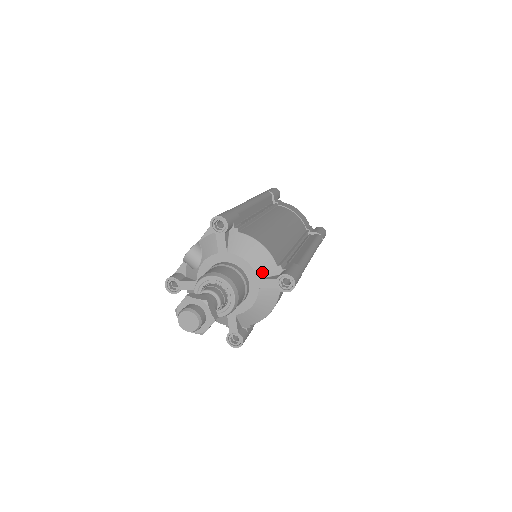
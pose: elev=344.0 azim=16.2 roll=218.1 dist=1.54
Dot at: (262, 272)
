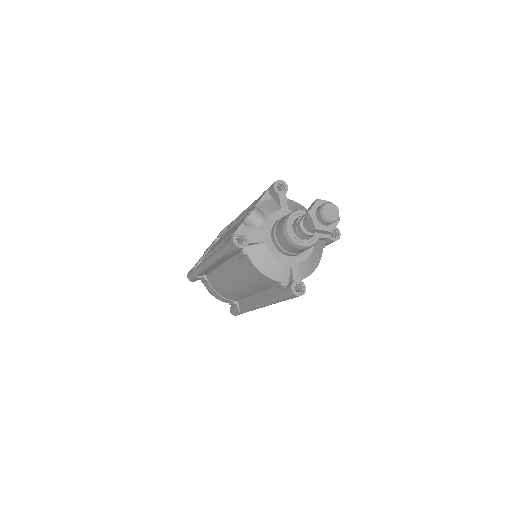
Dot at: occluded
